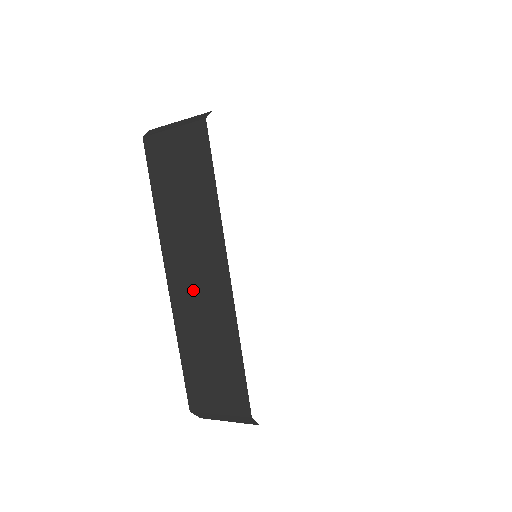
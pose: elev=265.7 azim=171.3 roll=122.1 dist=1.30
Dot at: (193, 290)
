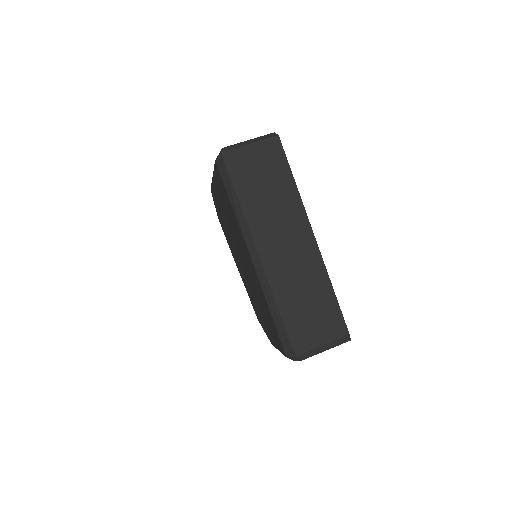
Dot at: (285, 257)
